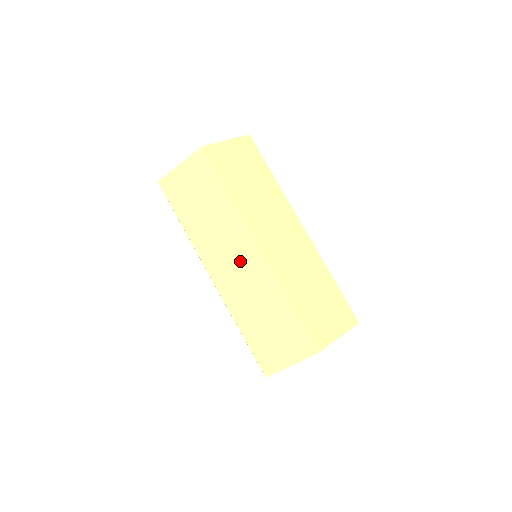
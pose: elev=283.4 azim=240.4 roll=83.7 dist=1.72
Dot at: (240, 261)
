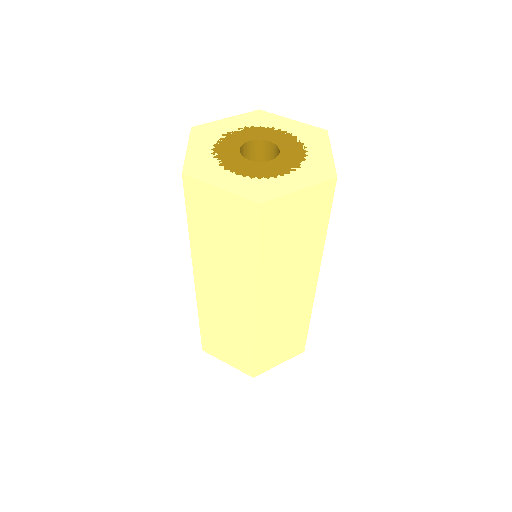
Dot at: (230, 299)
